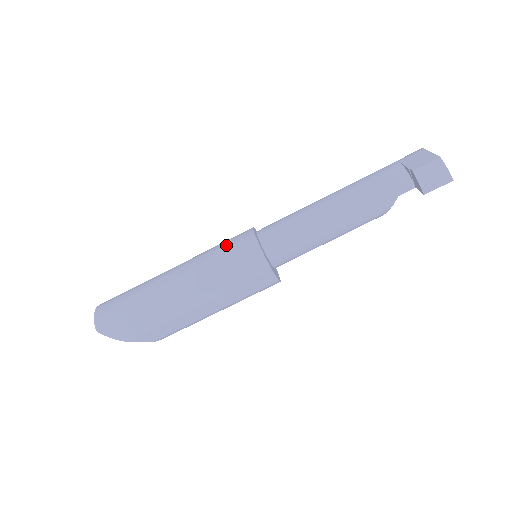
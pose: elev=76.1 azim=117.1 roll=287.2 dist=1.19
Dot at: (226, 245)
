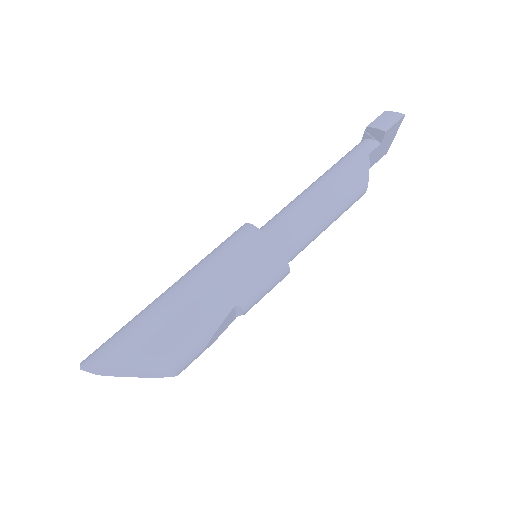
Dot at: occluded
